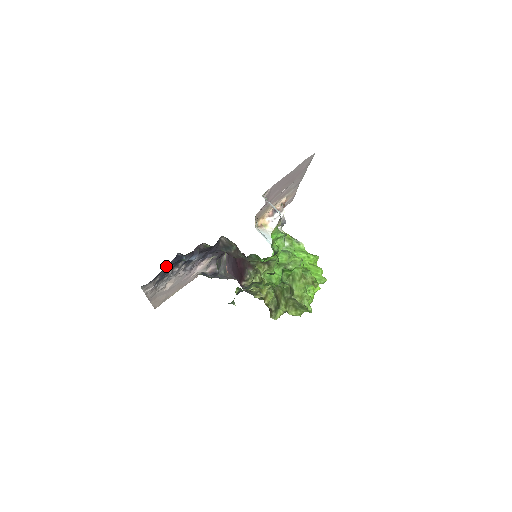
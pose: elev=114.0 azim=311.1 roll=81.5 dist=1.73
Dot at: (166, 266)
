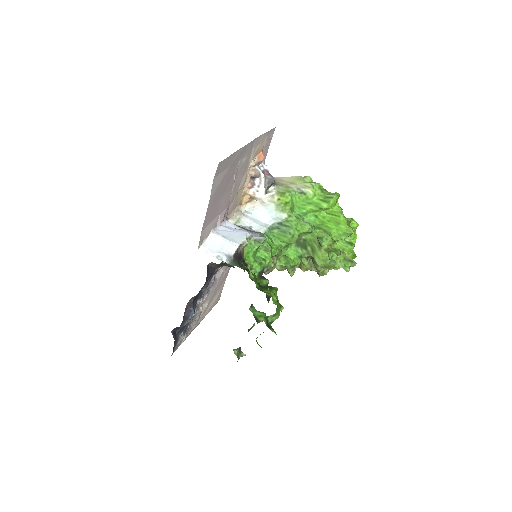
Dot at: (176, 333)
